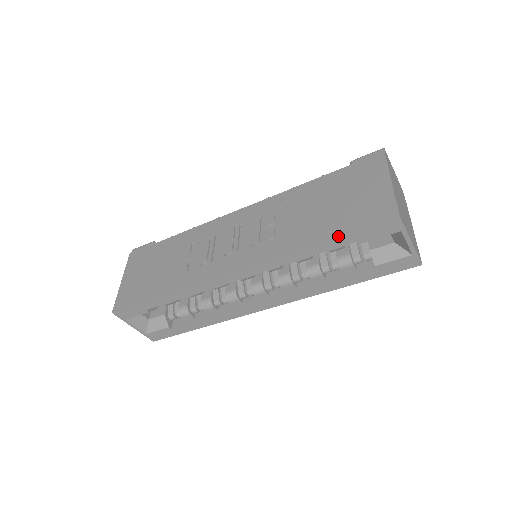
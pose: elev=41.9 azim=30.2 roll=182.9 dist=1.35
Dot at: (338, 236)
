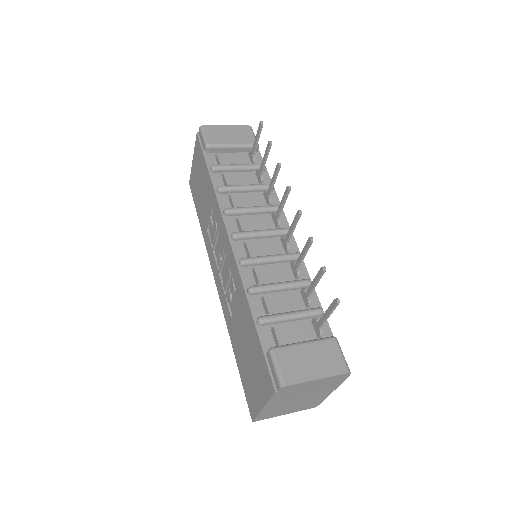
Dot at: occluded
